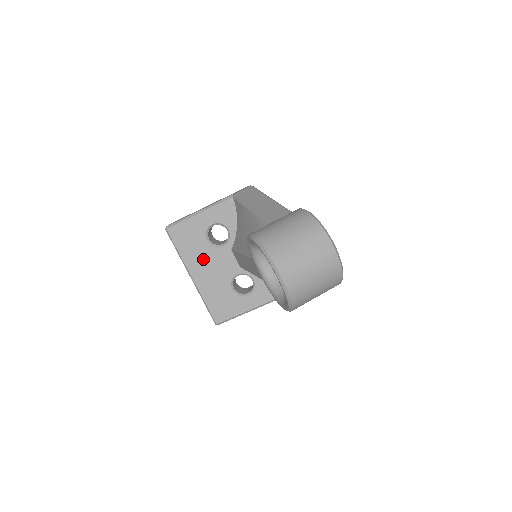
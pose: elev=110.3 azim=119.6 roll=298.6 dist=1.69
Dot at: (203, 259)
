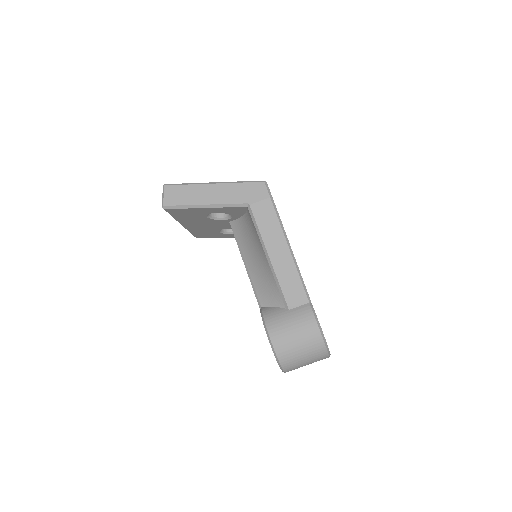
Dot at: (198, 222)
